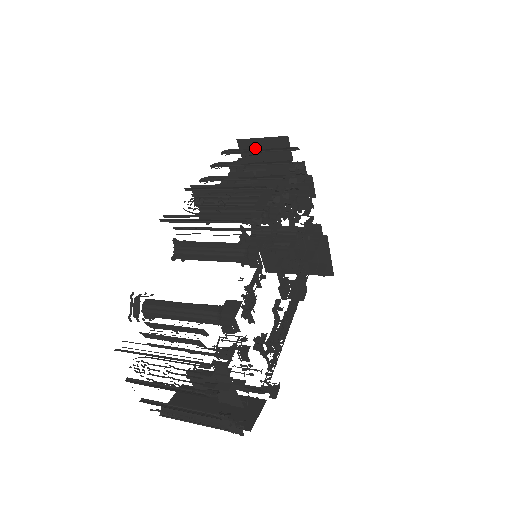
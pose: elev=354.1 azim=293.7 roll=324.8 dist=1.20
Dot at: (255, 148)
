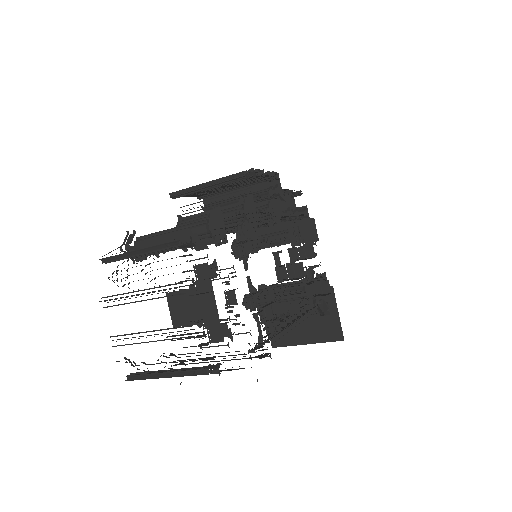
Dot at: occluded
